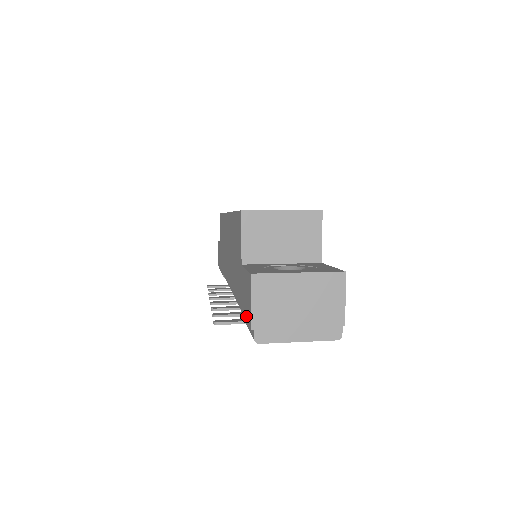
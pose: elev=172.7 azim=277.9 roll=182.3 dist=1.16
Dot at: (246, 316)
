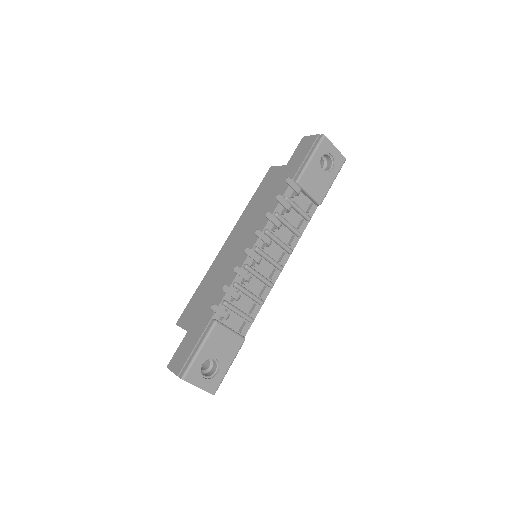
Dot at: (310, 147)
